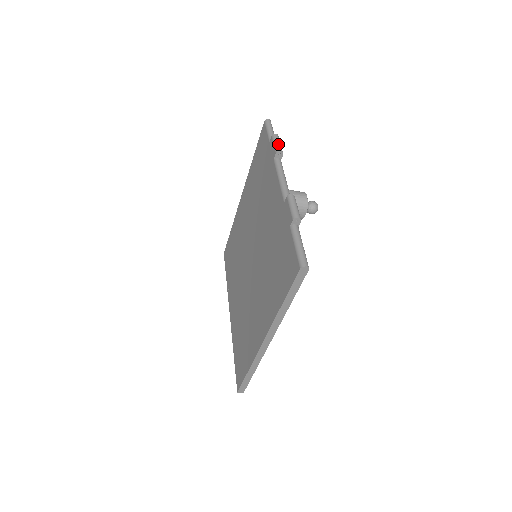
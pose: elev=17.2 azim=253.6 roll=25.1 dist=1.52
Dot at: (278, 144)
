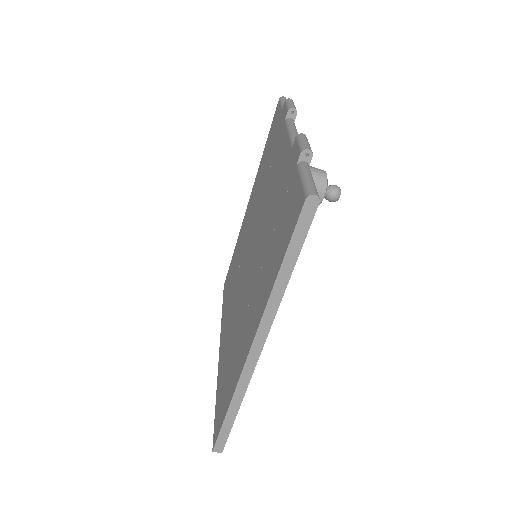
Dot at: (291, 104)
